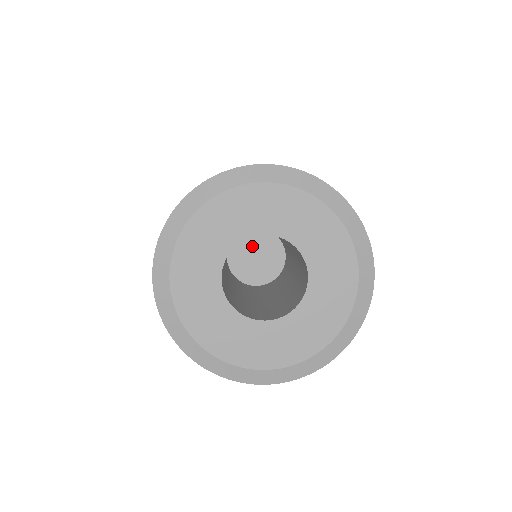
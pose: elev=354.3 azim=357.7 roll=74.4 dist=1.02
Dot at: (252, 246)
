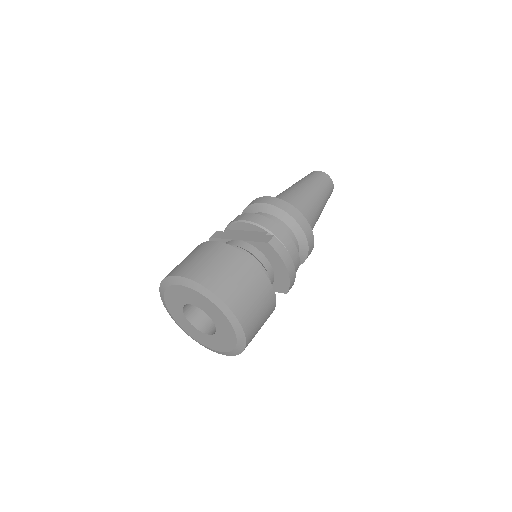
Dot at: occluded
